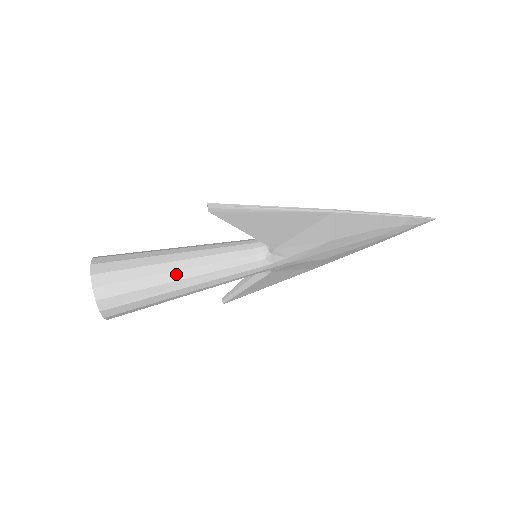
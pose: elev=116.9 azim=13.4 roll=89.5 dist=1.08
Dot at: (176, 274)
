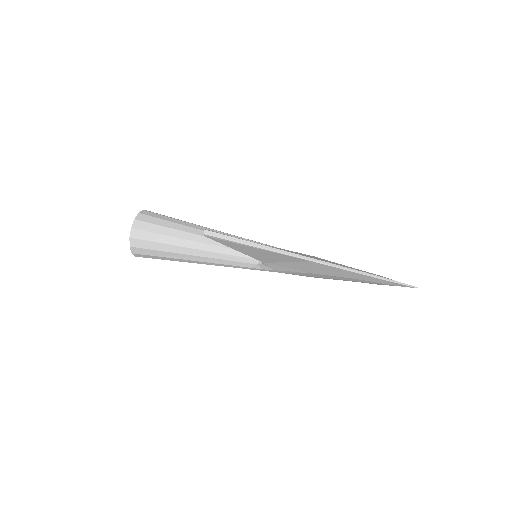
Dot at: (188, 250)
